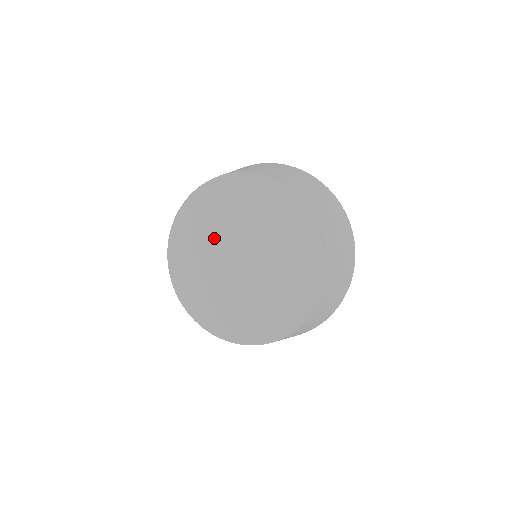
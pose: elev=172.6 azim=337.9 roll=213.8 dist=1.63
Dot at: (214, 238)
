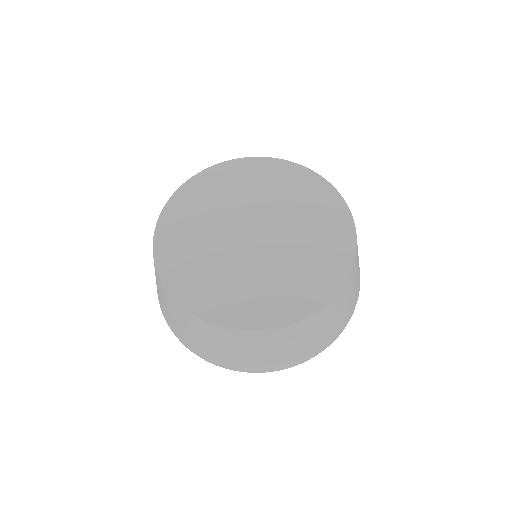
Dot at: (249, 199)
